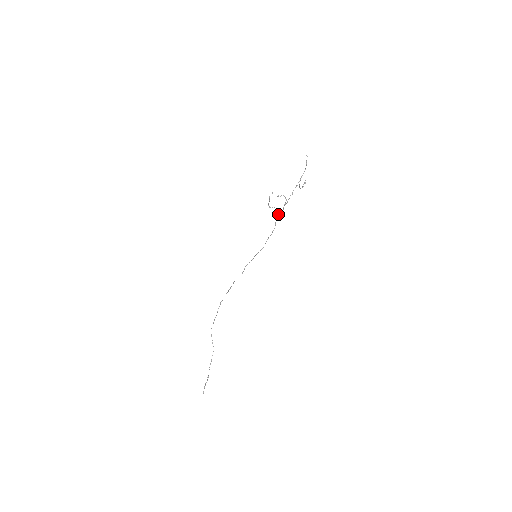
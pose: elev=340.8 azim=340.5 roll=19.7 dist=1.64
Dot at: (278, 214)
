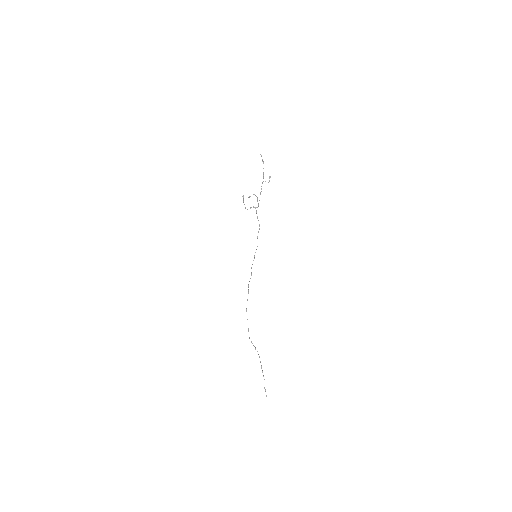
Dot at: (256, 212)
